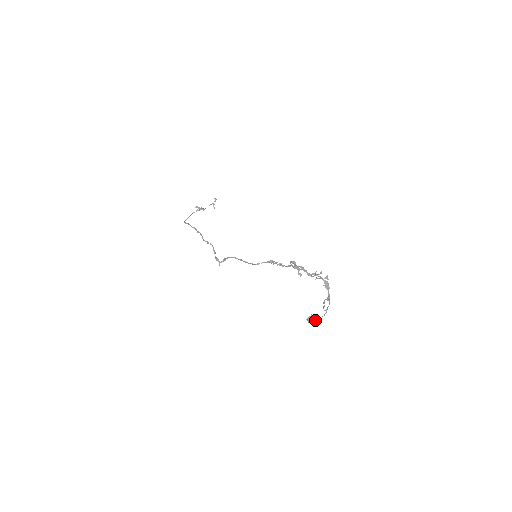
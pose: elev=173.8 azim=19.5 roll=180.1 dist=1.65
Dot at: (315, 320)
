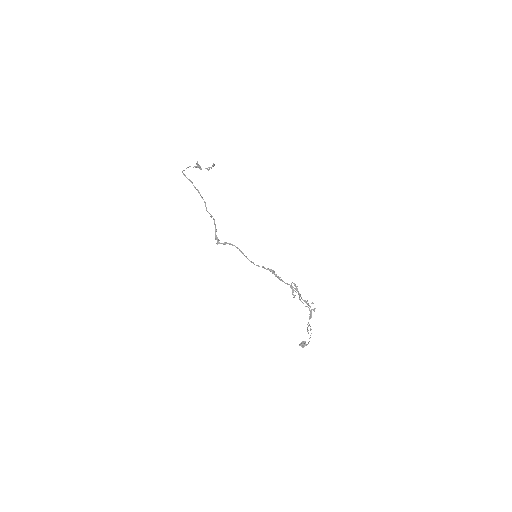
Dot at: (304, 345)
